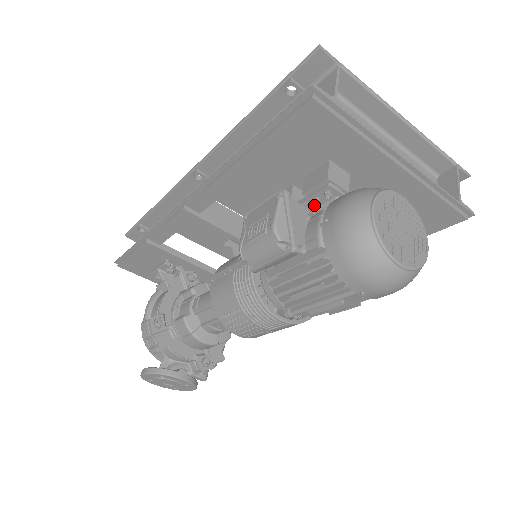
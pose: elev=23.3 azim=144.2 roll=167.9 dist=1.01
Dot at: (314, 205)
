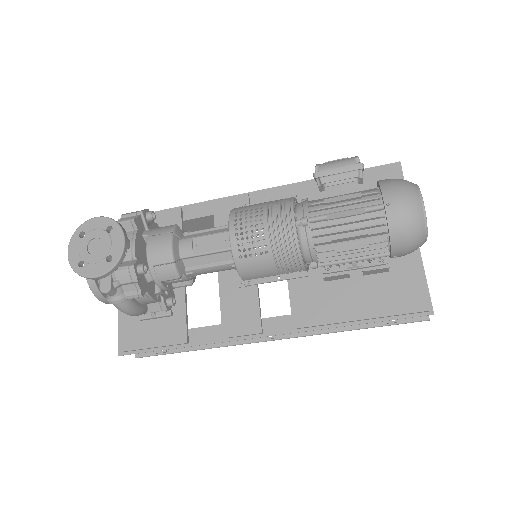
Dot at: occluded
